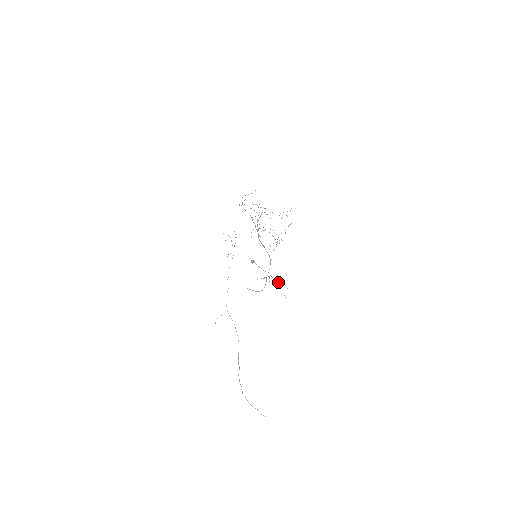
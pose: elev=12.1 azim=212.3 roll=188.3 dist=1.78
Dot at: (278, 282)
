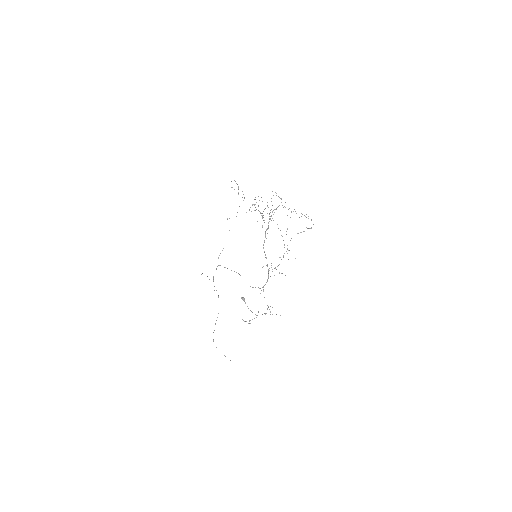
Dot at: (268, 307)
